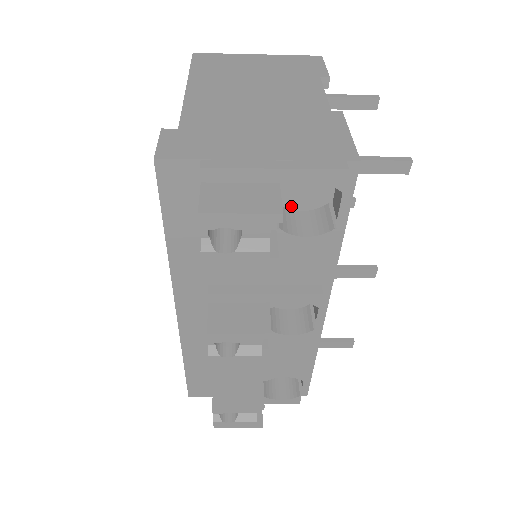
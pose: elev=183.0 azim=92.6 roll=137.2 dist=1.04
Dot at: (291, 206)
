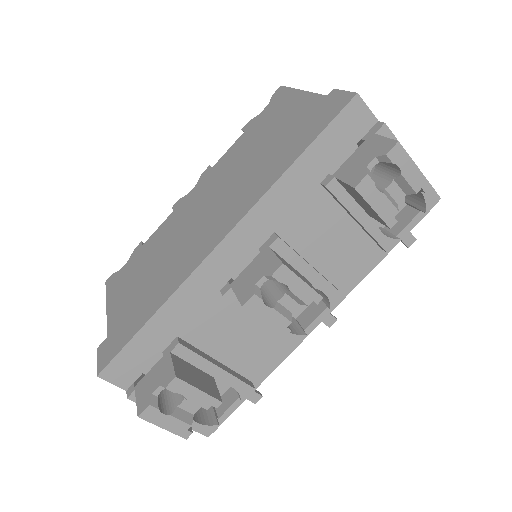
Dot at: occluded
